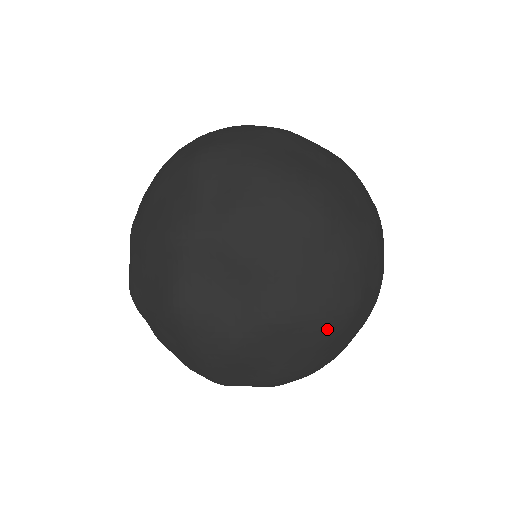
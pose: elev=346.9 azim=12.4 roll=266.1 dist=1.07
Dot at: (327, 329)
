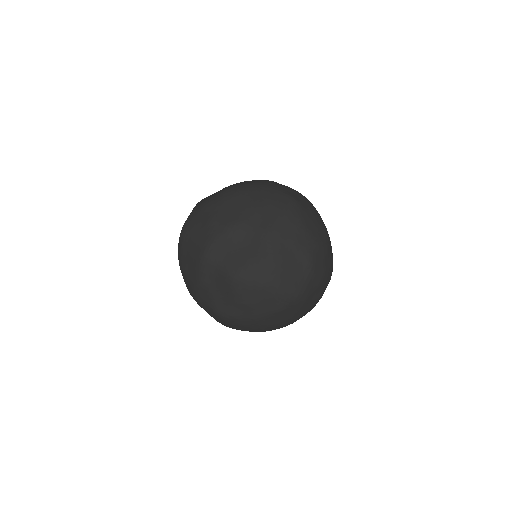
Dot at: (293, 216)
